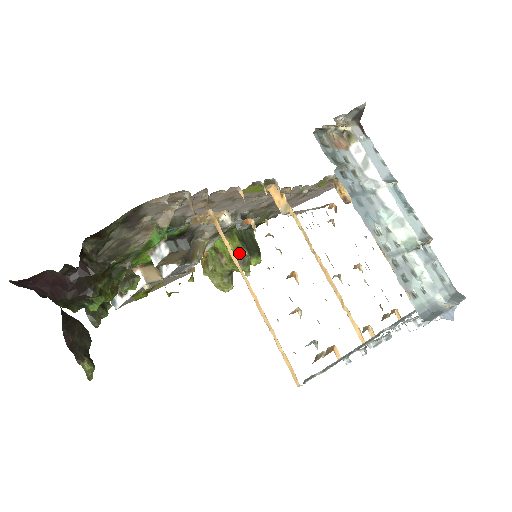
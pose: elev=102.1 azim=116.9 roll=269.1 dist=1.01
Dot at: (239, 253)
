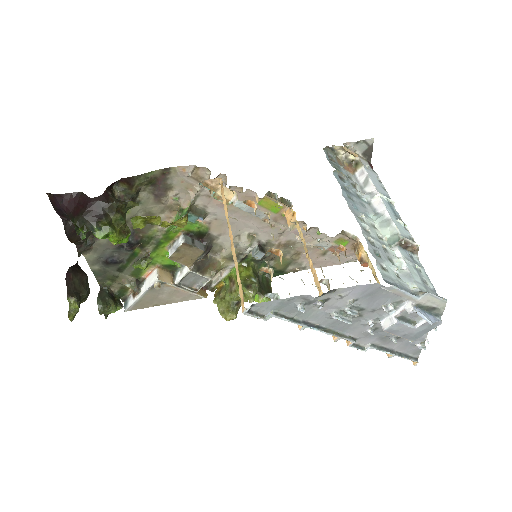
Dot at: (249, 279)
